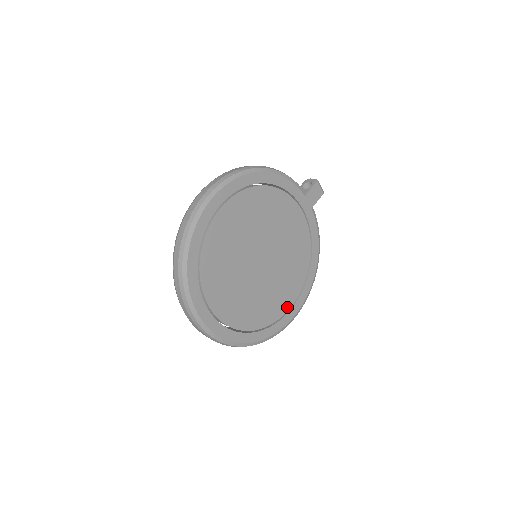
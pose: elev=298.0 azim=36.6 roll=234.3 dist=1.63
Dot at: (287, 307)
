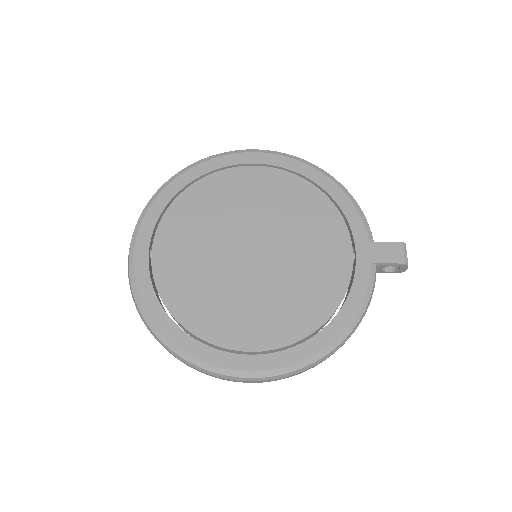
Dot at: (241, 345)
